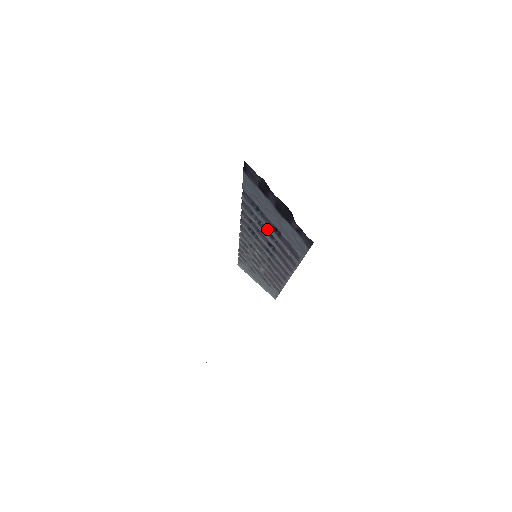
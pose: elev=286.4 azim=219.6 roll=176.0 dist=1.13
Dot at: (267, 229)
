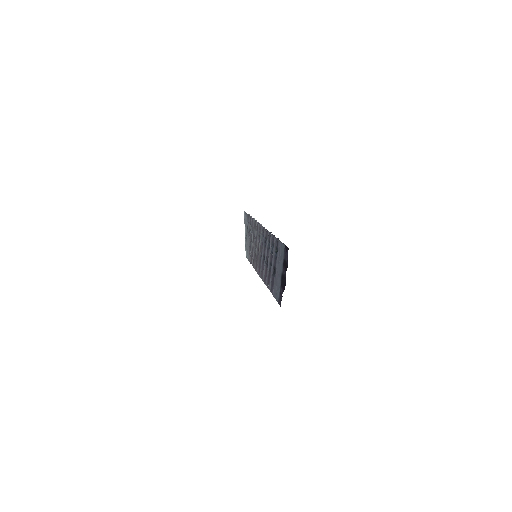
Dot at: (272, 261)
